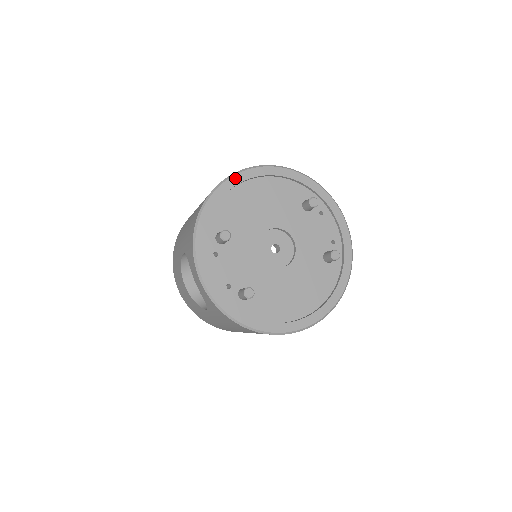
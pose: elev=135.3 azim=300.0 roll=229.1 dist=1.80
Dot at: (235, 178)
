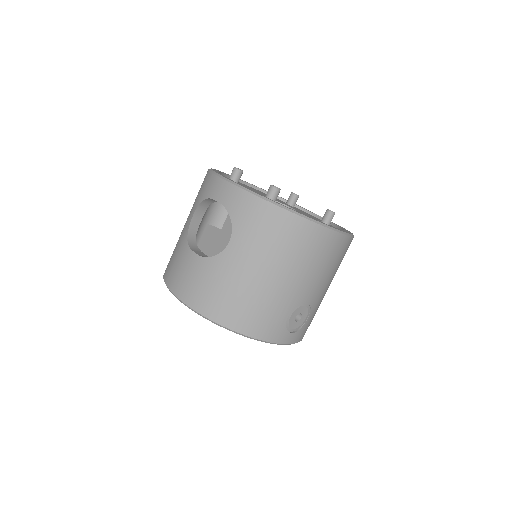
Dot at: occluded
